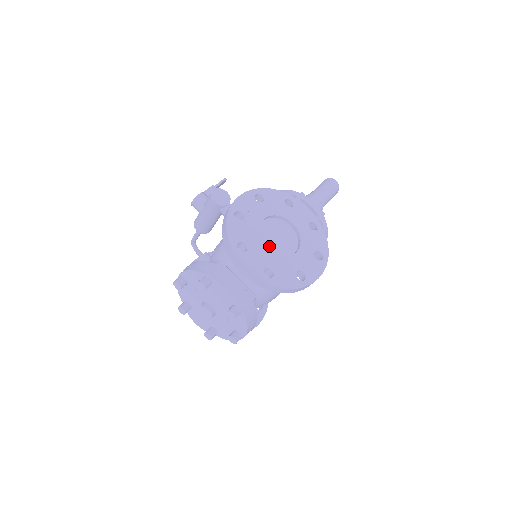
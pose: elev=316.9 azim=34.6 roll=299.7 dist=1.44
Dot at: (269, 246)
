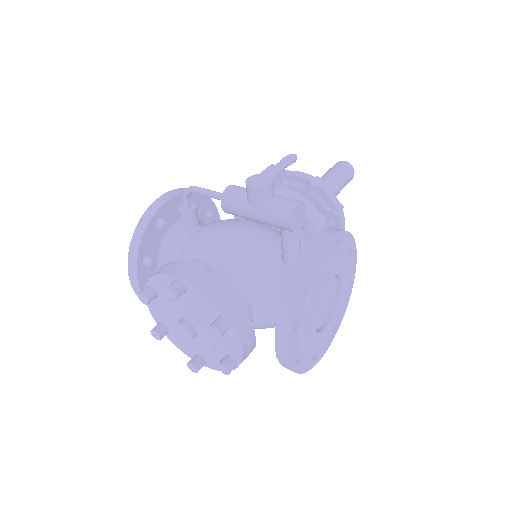
Dot at: occluded
